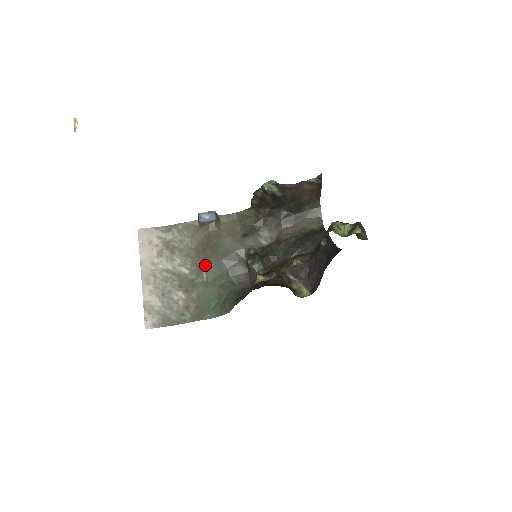
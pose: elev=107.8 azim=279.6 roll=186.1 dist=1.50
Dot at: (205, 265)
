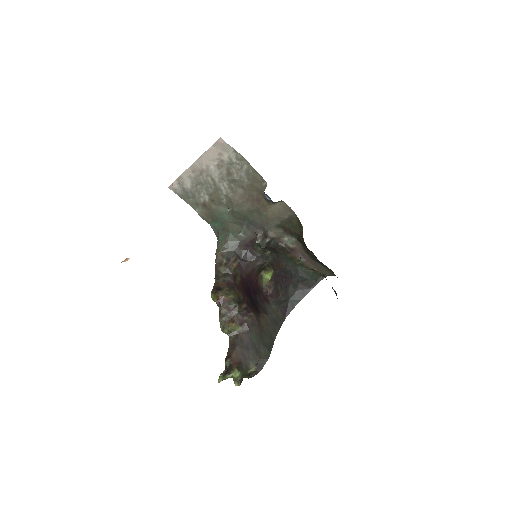
Dot at: (235, 209)
